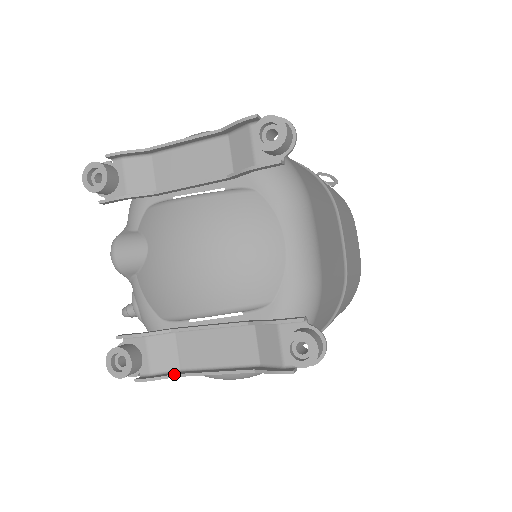
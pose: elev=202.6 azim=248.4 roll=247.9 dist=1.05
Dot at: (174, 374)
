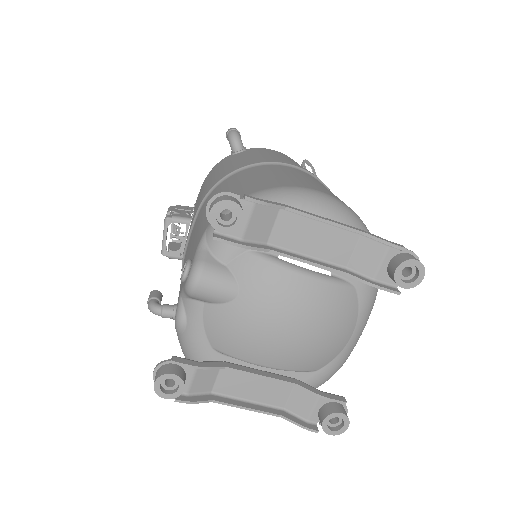
Dot at: (211, 400)
